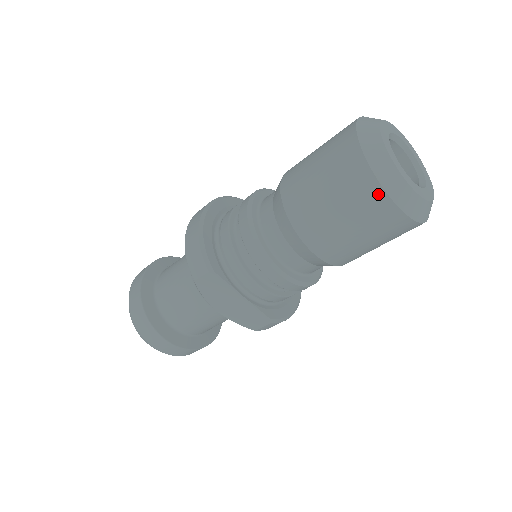
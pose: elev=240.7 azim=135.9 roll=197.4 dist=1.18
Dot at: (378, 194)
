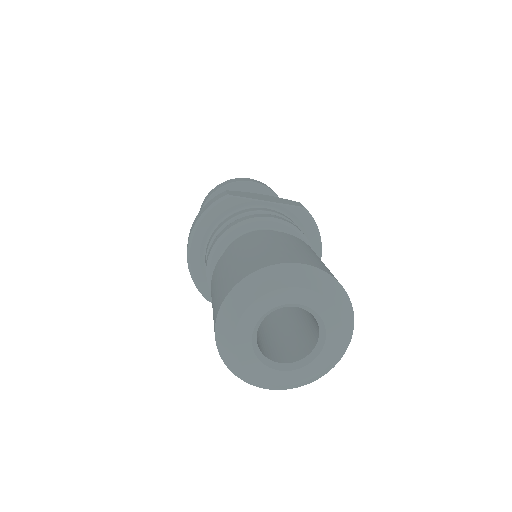
Dot at: occluded
